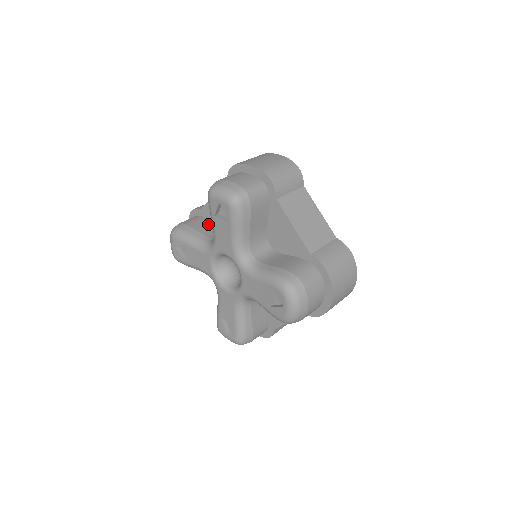
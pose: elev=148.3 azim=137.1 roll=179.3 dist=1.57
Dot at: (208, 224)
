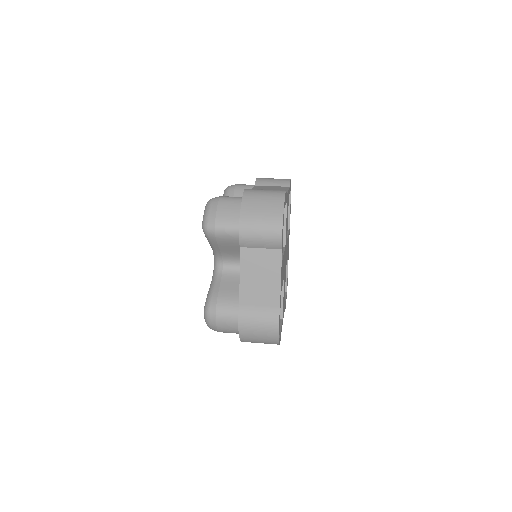
Dot at: occluded
